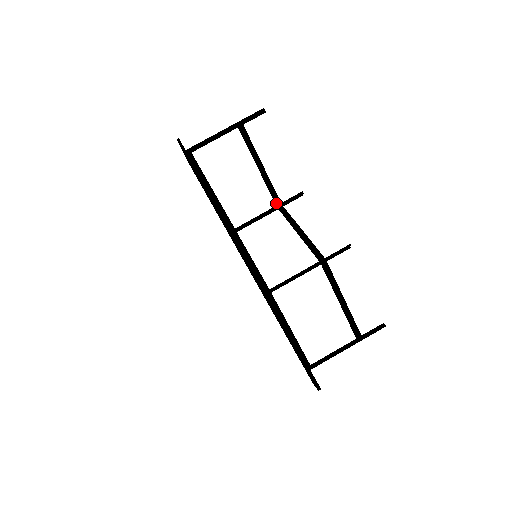
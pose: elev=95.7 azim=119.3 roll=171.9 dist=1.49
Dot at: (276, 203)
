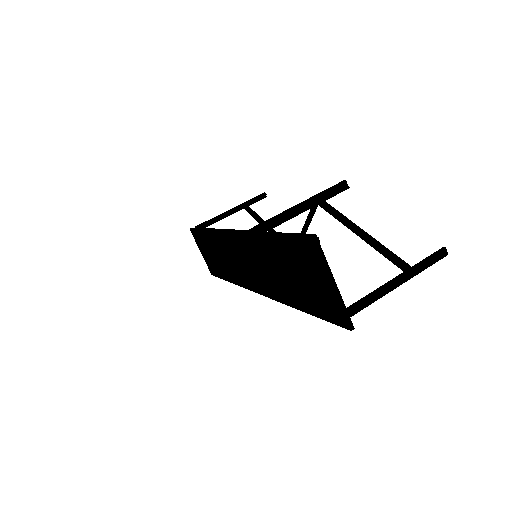
Dot at: occluded
